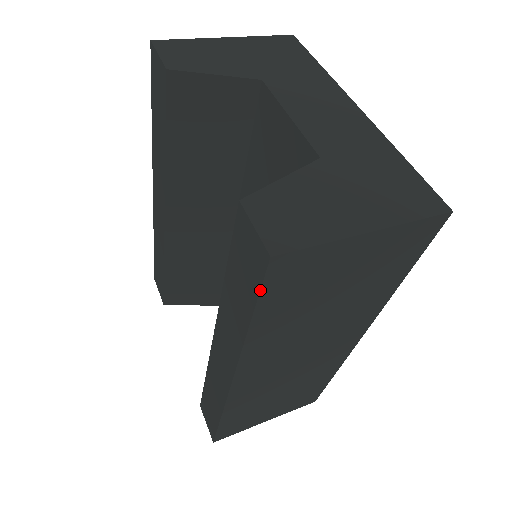
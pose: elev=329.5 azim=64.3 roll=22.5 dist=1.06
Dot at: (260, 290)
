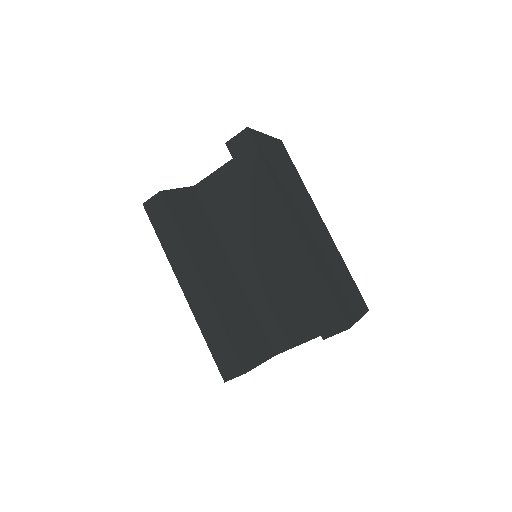
Dot at: (256, 145)
